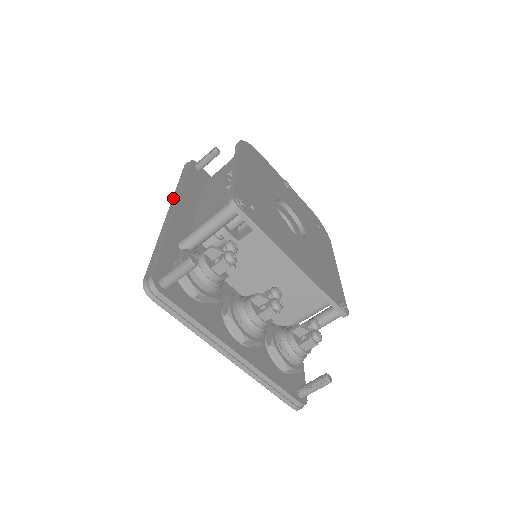
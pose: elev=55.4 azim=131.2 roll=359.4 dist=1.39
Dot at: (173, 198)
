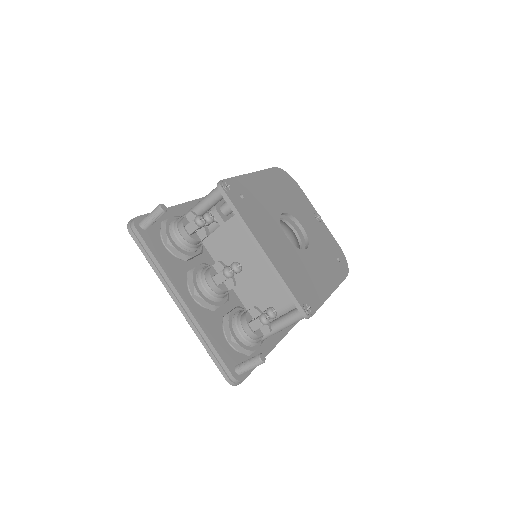
Dot at: occluded
